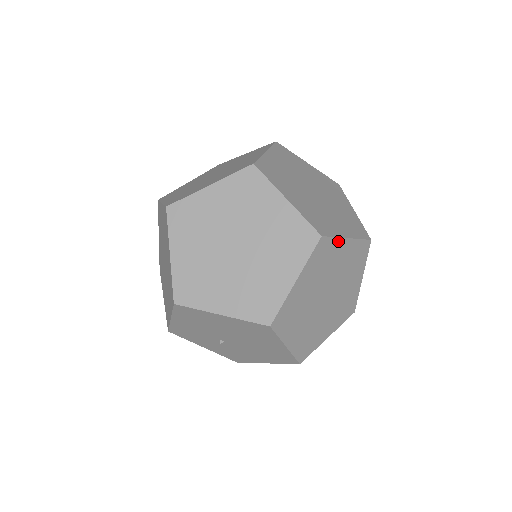
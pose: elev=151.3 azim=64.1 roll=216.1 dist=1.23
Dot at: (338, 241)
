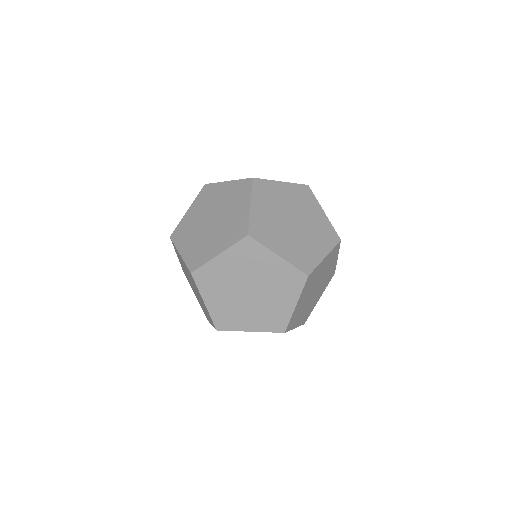
Dot at: (319, 265)
